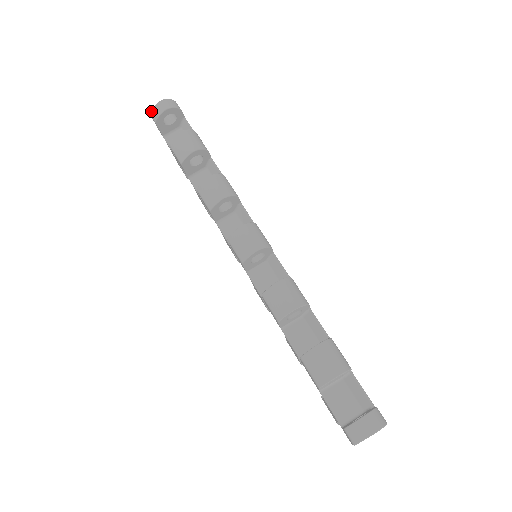
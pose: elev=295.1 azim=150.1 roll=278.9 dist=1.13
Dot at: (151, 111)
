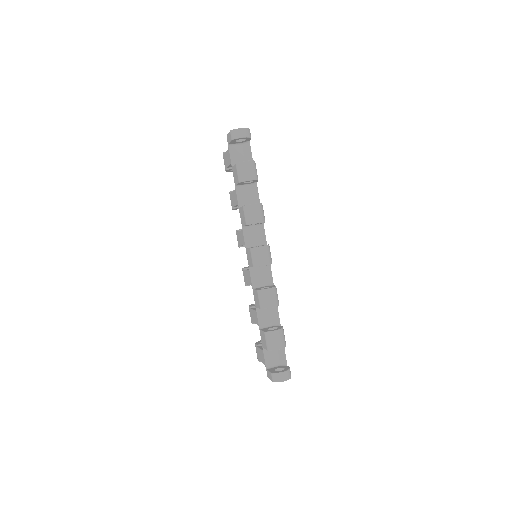
Dot at: (232, 130)
